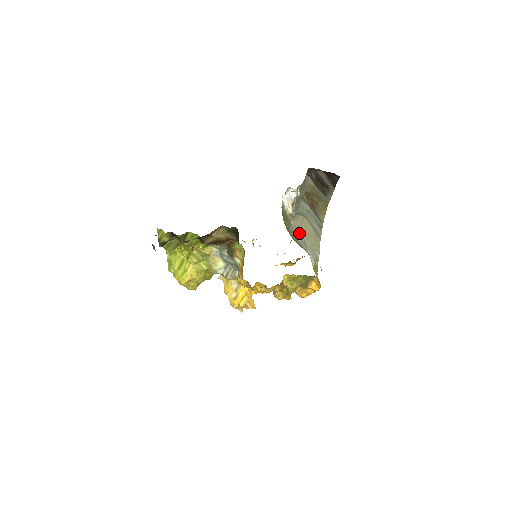
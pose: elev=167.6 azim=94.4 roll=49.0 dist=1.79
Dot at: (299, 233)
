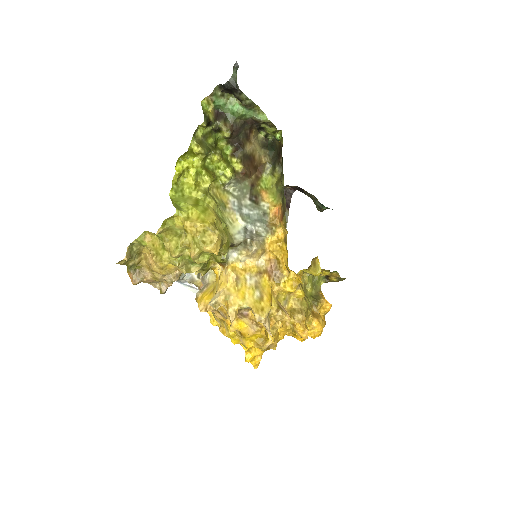
Dot at: occluded
